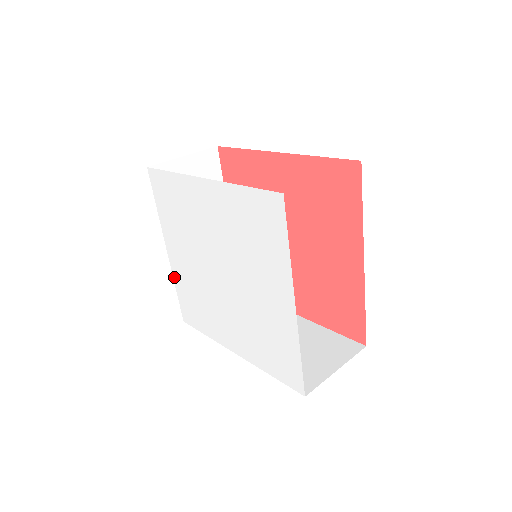
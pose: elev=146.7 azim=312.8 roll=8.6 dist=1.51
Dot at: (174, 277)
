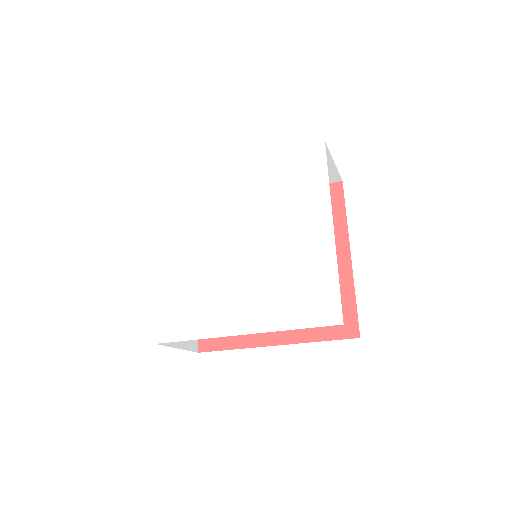
Dot at: (159, 286)
